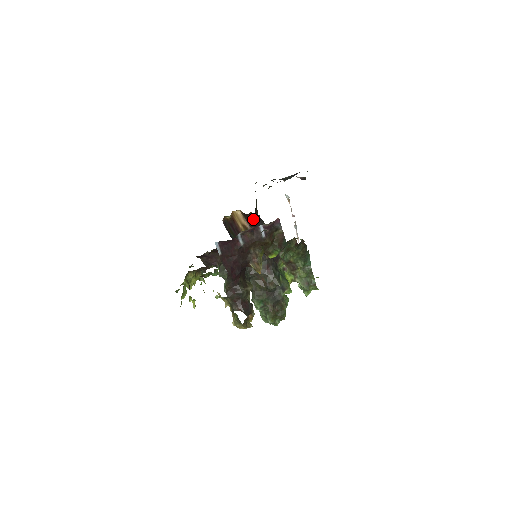
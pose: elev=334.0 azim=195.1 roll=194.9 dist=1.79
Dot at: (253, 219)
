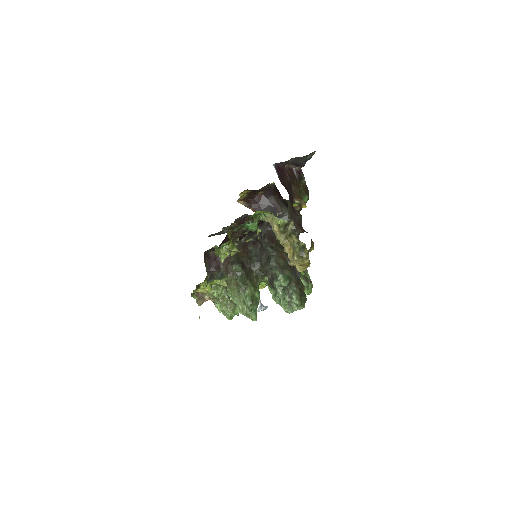
Dot at: (260, 202)
